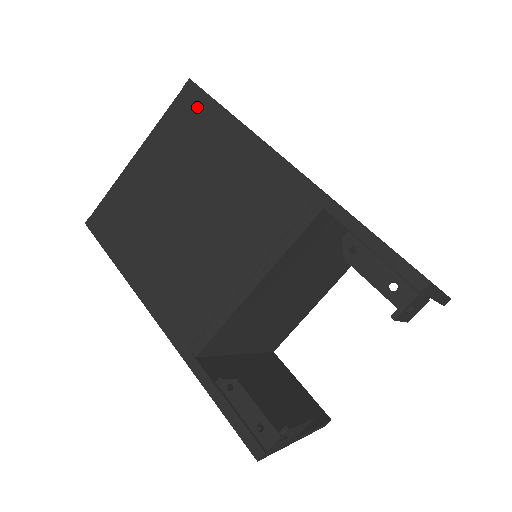
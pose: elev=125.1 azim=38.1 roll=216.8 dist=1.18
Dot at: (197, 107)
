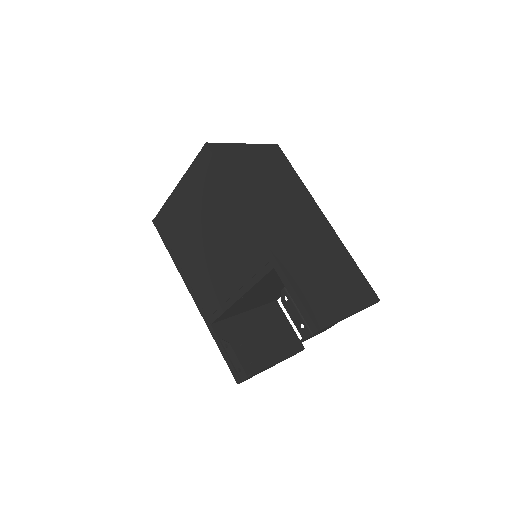
Dot at: (210, 167)
